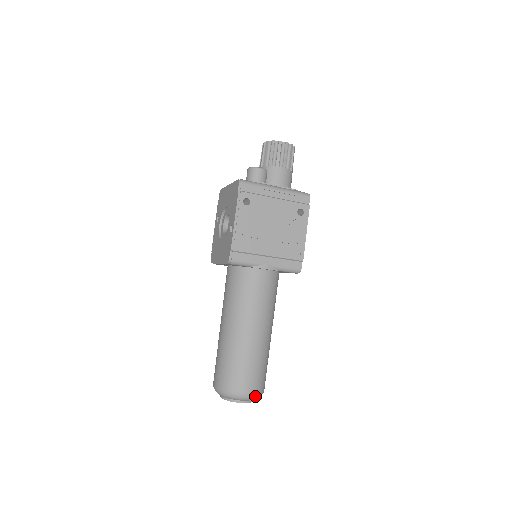
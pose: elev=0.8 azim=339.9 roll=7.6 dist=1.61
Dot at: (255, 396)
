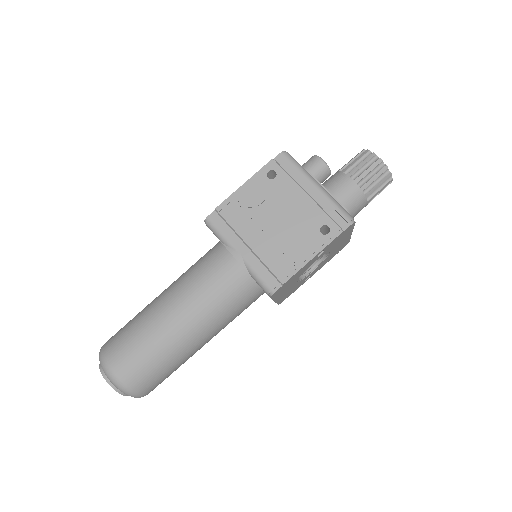
Dot at: (118, 383)
